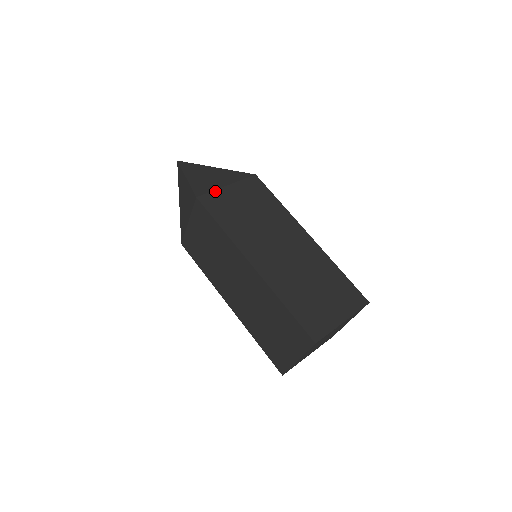
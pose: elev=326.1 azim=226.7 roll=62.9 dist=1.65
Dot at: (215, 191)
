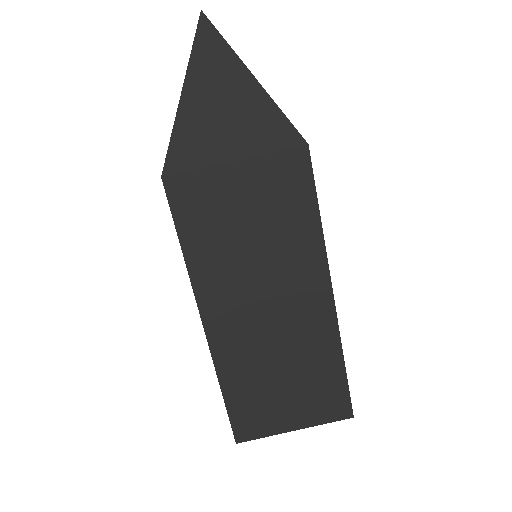
Dot at: occluded
